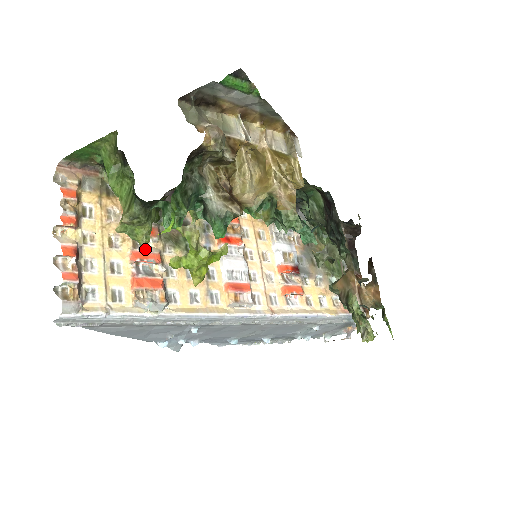
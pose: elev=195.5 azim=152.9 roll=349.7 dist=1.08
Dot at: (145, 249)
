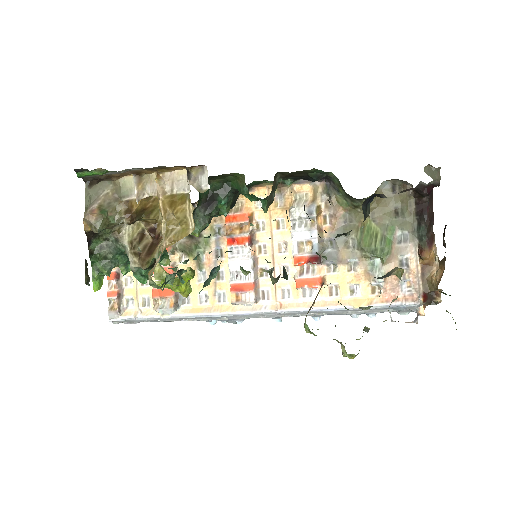
Dot at: occluded
